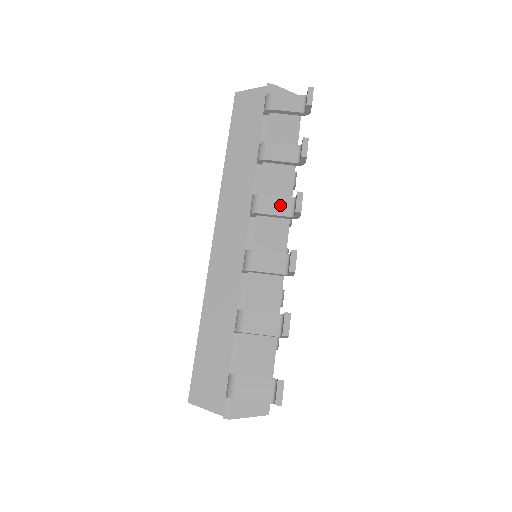
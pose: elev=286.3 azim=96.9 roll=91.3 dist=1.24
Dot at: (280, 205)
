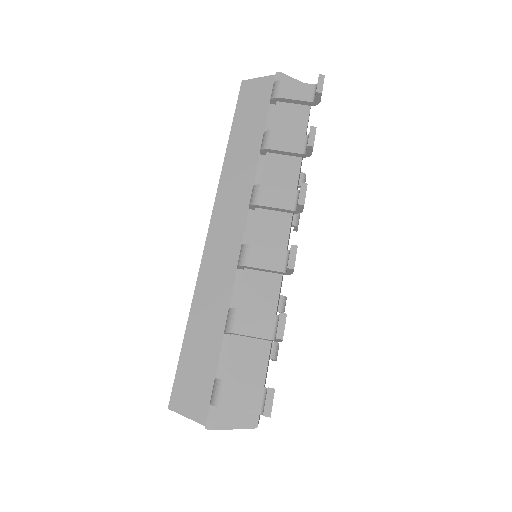
Dot at: (282, 197)
